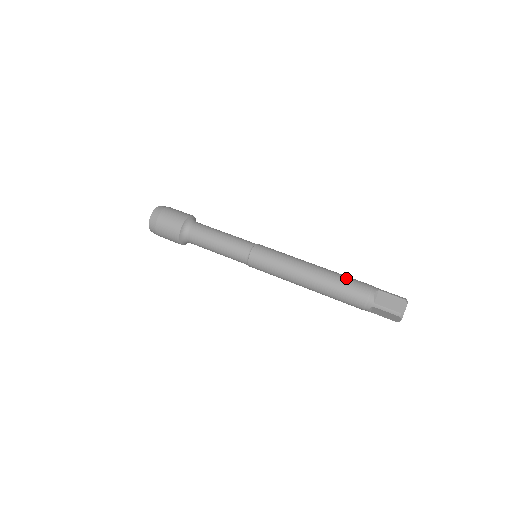
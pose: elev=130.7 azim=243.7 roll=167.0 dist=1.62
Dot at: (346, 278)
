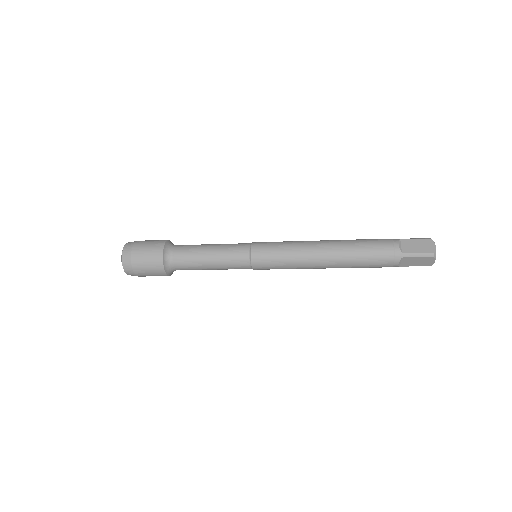
Dot at: (362, 240)
